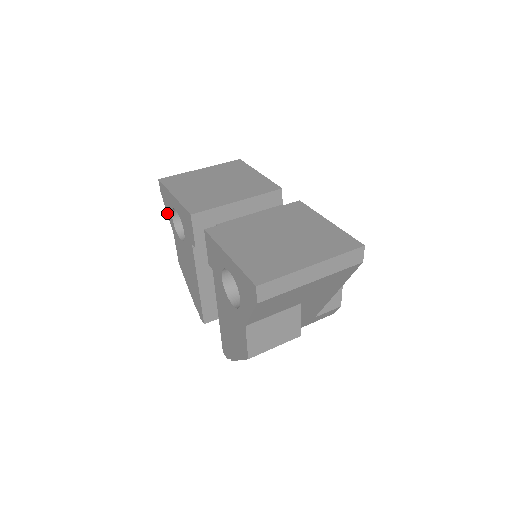
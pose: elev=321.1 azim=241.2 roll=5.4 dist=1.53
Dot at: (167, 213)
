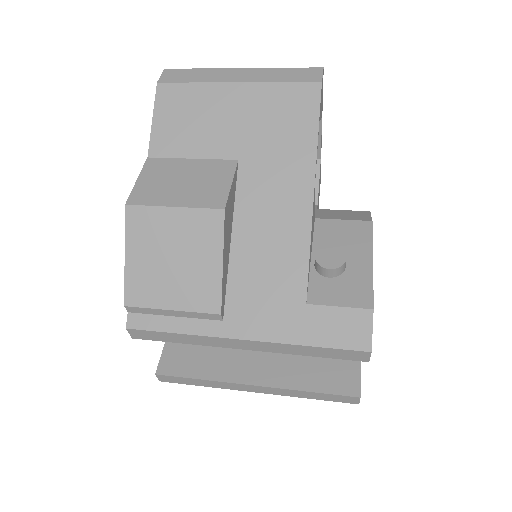
Dot at: occluded
